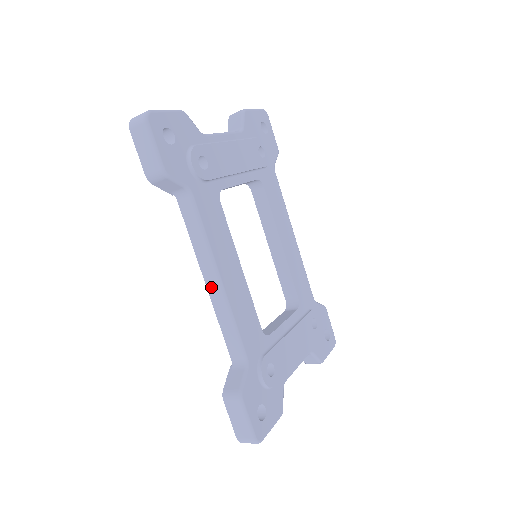
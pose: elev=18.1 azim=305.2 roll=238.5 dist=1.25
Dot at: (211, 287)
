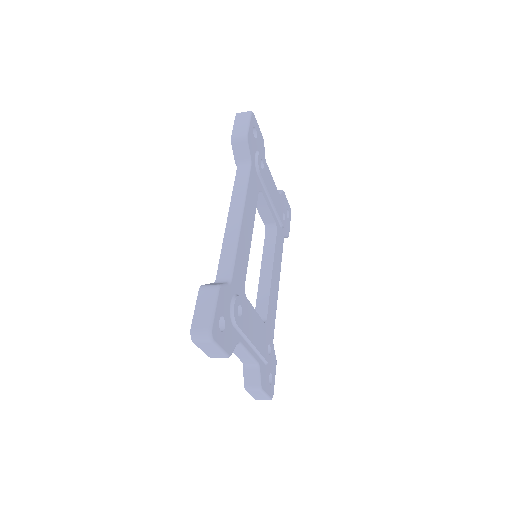
Dot at: (231, 221)
